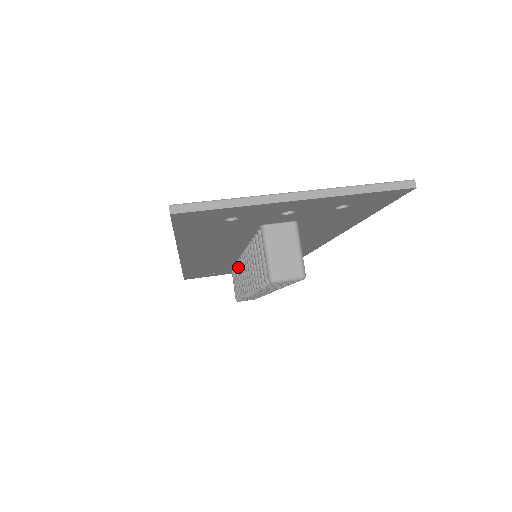
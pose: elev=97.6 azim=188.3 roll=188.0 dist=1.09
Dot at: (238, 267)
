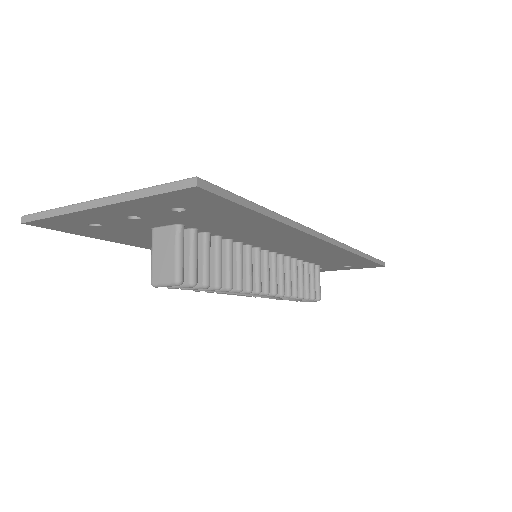
Dot at: occluded
